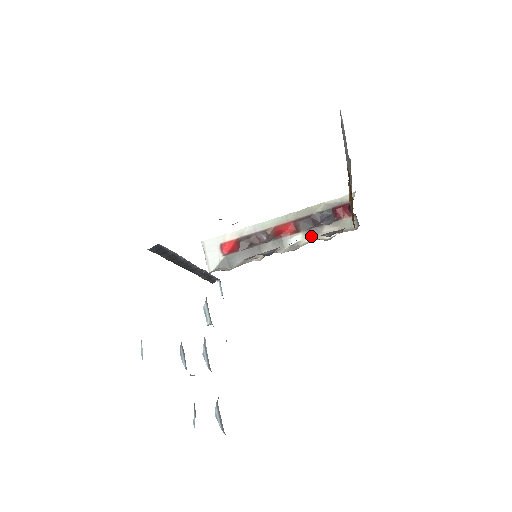
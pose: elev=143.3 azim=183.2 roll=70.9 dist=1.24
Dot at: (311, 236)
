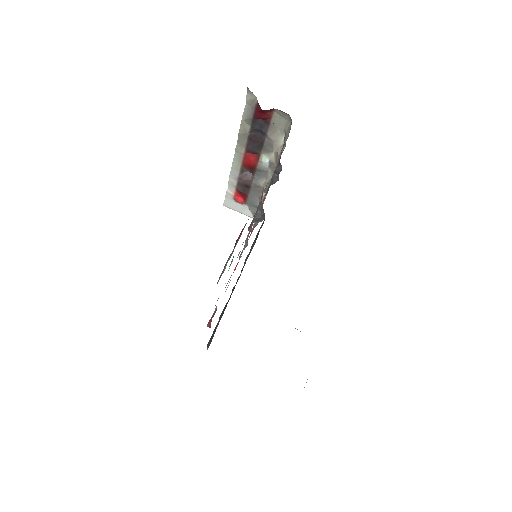
Dot at: (271, 151)
